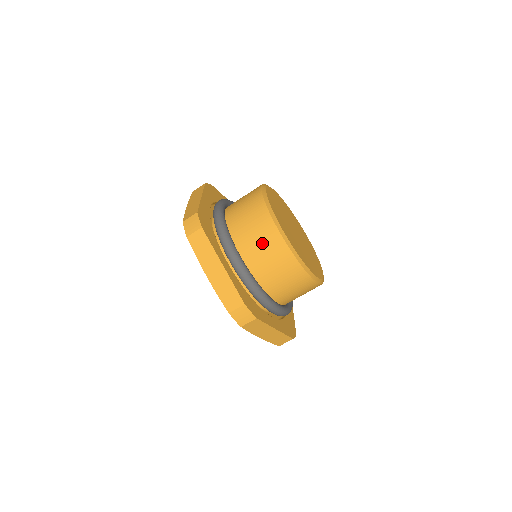
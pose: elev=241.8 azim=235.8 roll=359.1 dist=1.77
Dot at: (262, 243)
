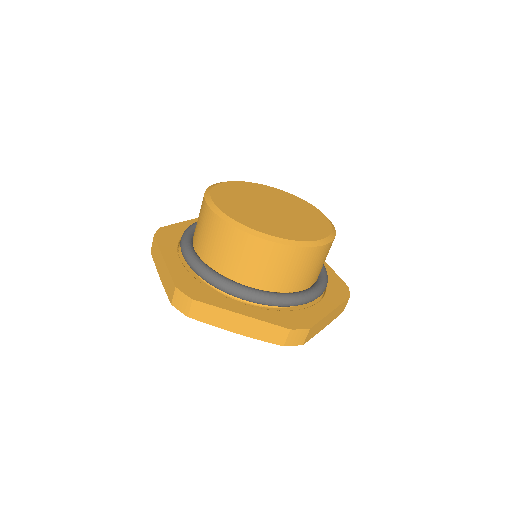
Dot at: (256, 260)
